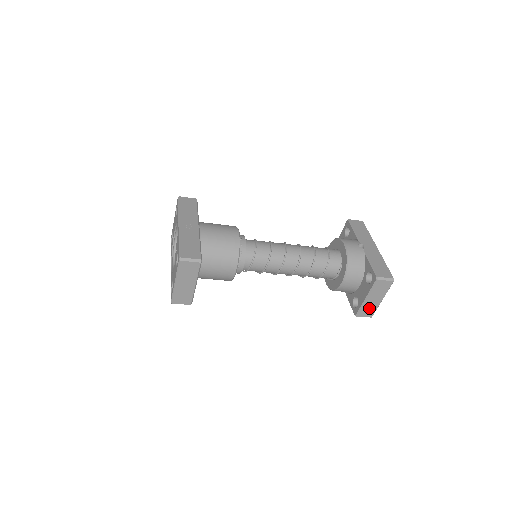
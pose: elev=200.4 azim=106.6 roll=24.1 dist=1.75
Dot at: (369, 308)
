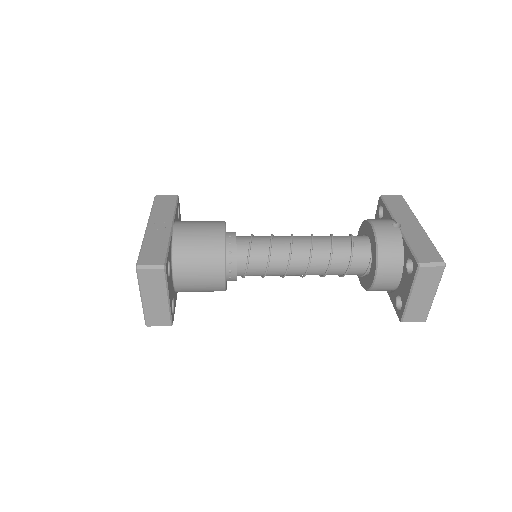
Dot at: (418, 309)
